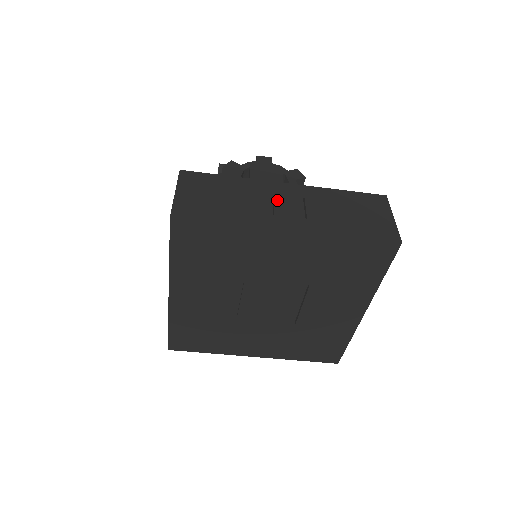
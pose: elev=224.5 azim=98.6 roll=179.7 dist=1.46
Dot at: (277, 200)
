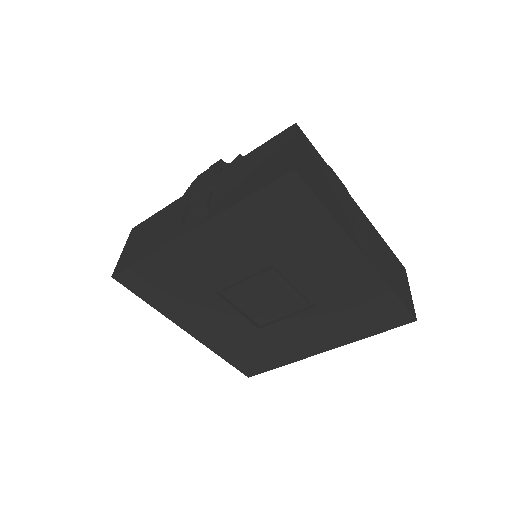
Dot at: (191, 206)
